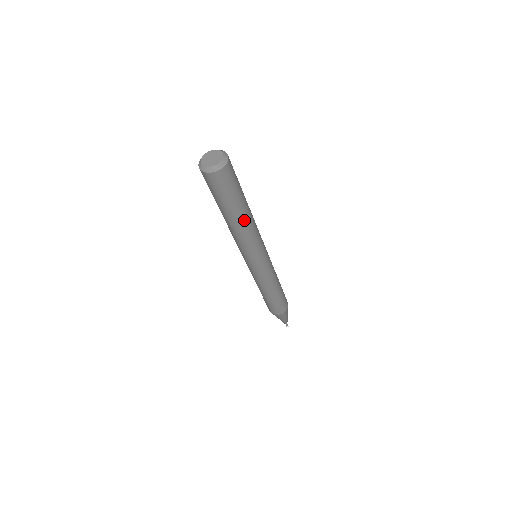
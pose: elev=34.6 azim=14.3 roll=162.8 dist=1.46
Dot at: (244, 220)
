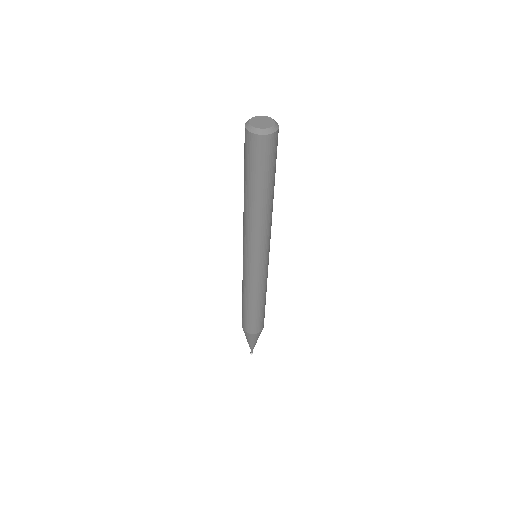
Dot at: (272, 201)
